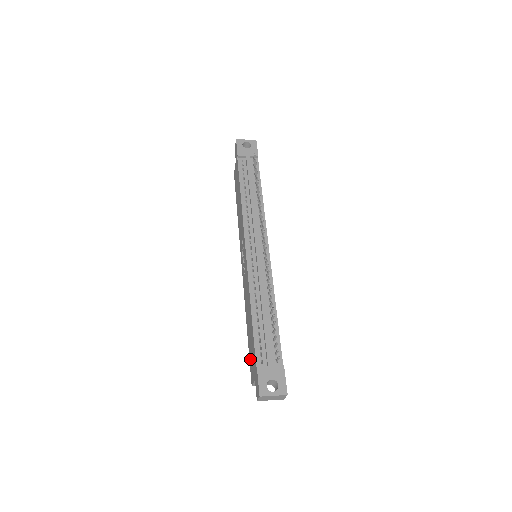
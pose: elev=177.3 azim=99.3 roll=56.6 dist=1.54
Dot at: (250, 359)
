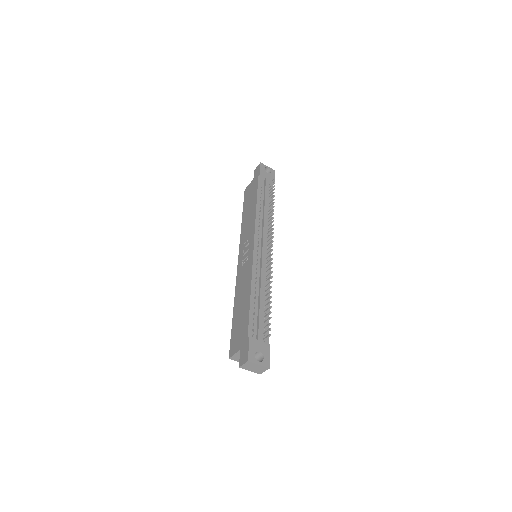
Dot at: (233, 335)
